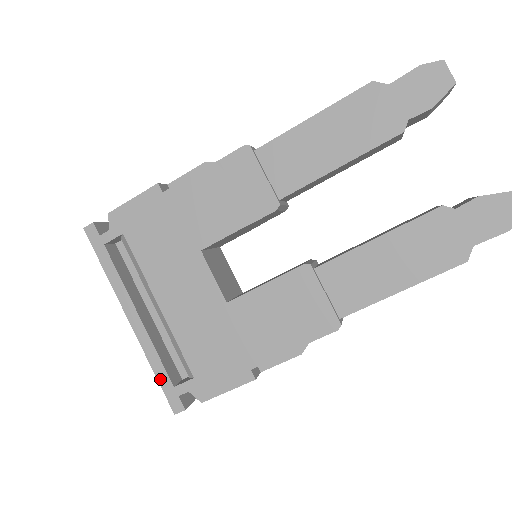
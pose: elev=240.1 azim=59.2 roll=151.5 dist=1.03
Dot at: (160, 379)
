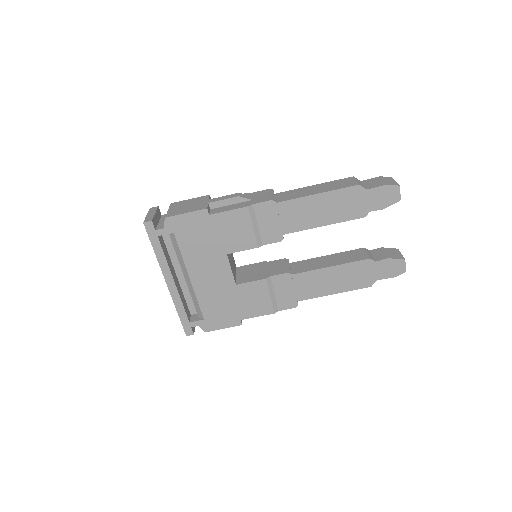
Dot at: (181, 317)
